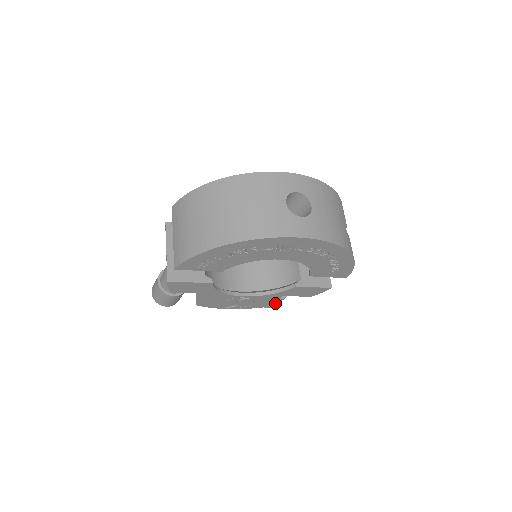
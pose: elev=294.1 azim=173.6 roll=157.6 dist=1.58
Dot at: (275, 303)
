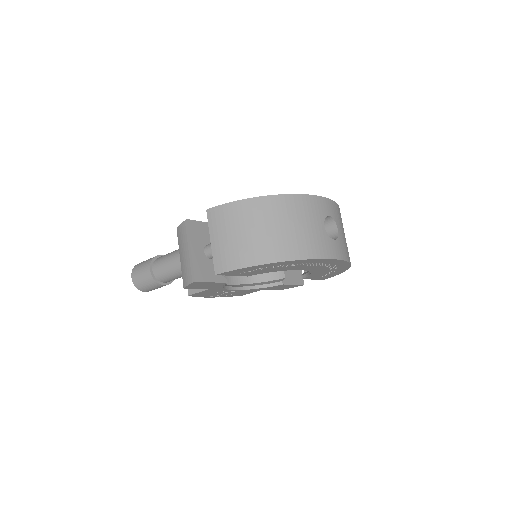
Dot at: occluded
